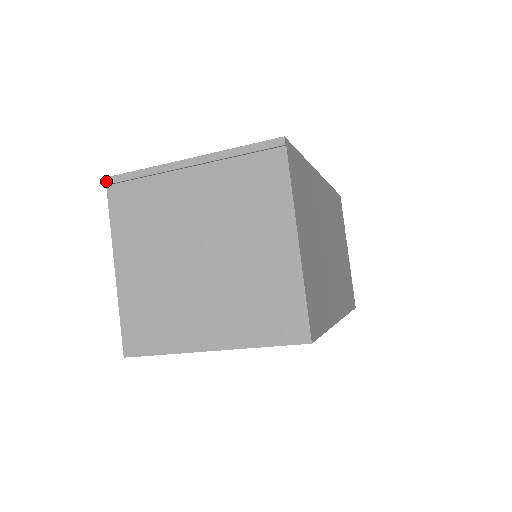
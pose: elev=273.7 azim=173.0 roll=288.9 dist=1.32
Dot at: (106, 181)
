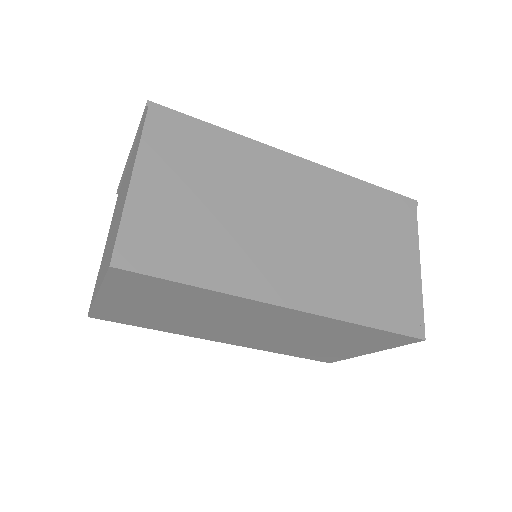
Dot at: (117, 190)
